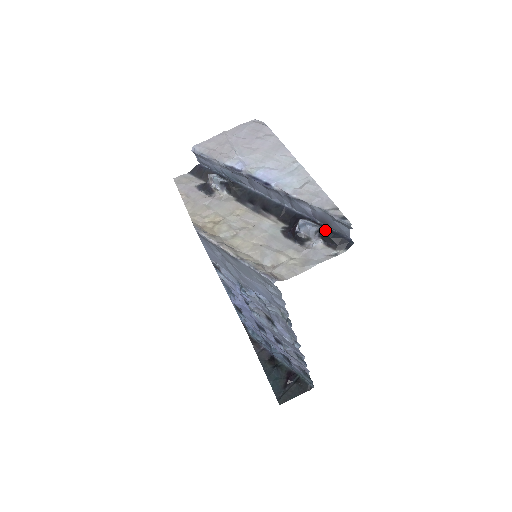
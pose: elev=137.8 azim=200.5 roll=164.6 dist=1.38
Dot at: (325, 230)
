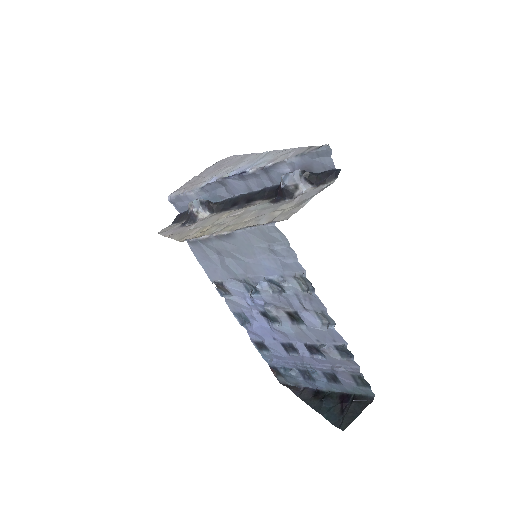
Dot at: (309, 172)
